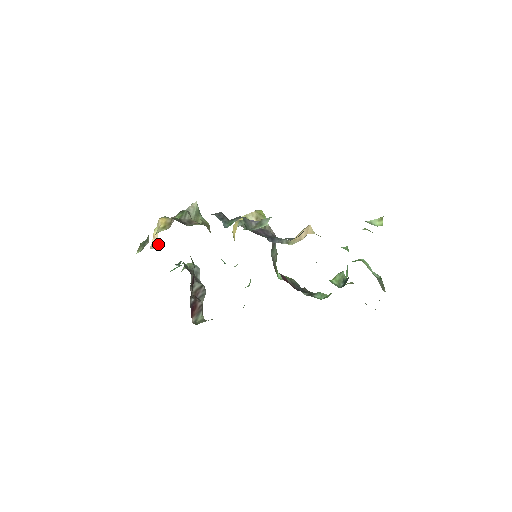
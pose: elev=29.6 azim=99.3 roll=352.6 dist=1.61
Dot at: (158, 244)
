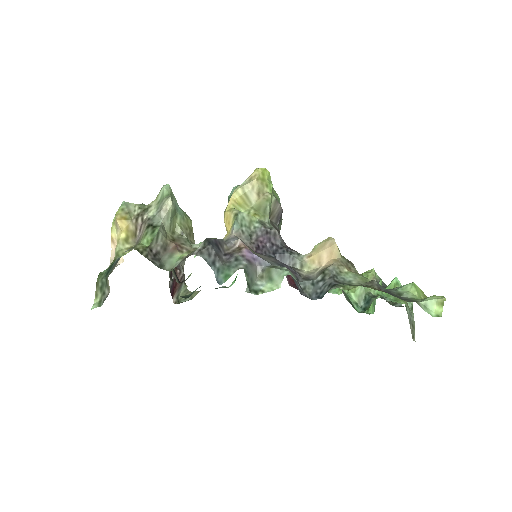
Dot at: occluded
